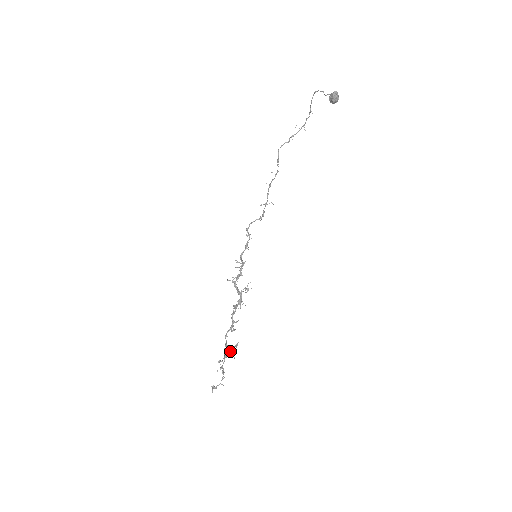
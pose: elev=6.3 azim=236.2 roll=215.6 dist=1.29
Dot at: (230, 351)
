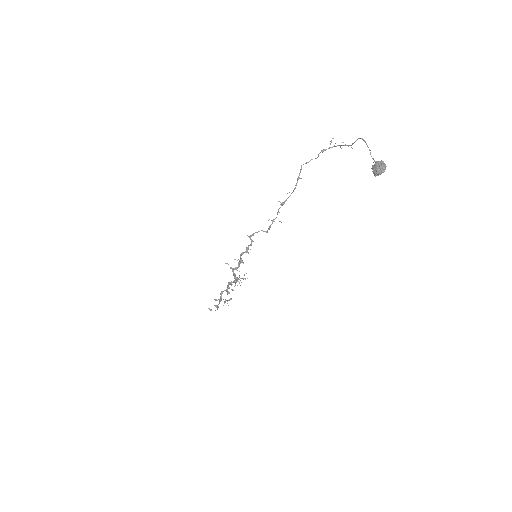
Dot at: (224, 303)
